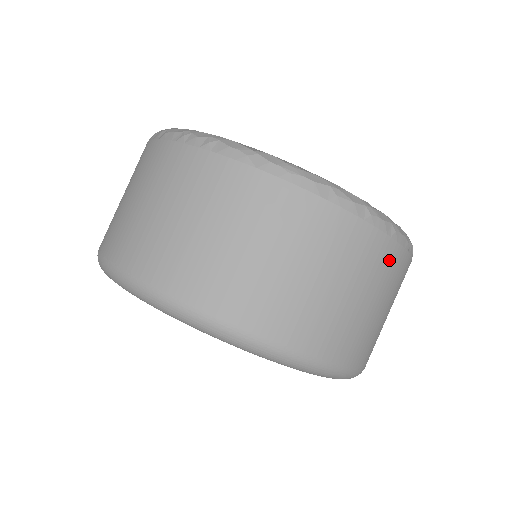
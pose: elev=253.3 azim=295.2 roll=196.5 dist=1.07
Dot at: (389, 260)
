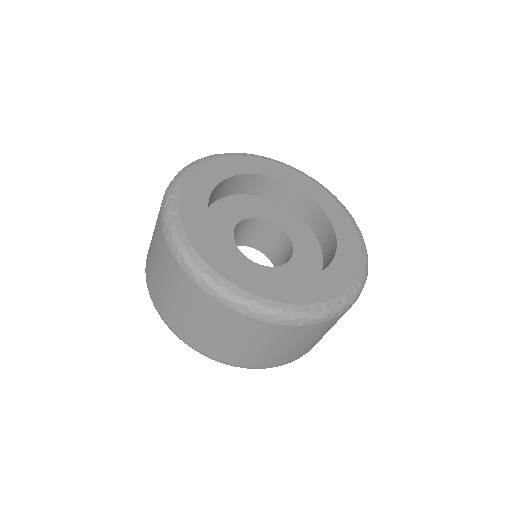
Dot at: (302, 332)
